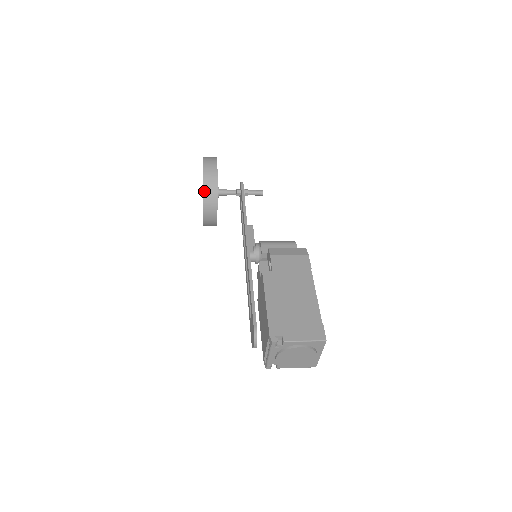
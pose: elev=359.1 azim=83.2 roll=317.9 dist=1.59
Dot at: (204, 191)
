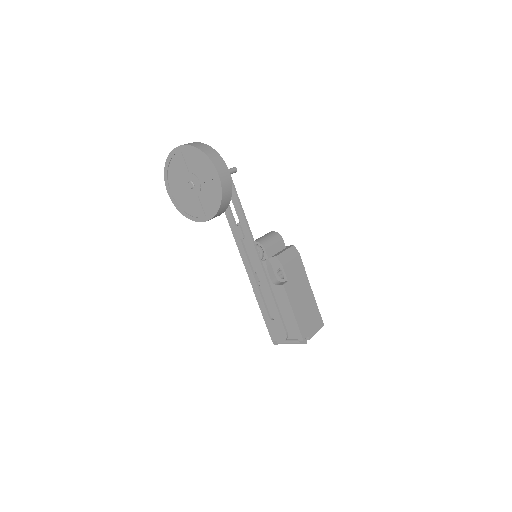
Dot at: (221, 206)
